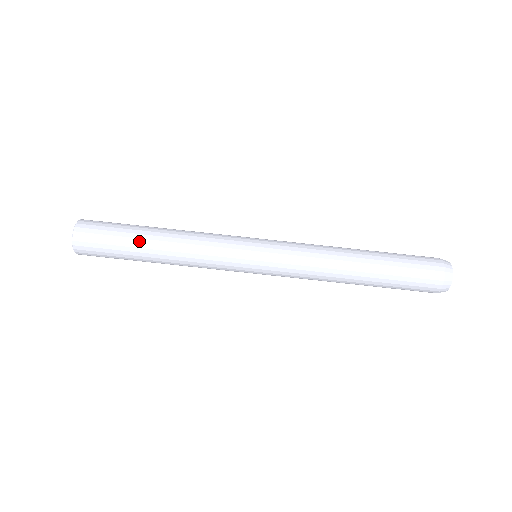
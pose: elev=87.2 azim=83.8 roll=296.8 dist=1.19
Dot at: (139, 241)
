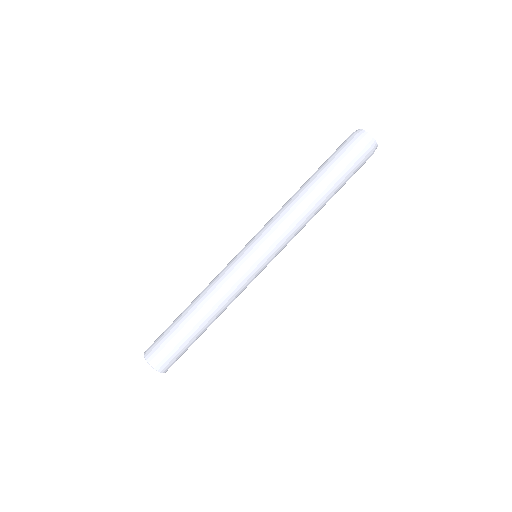
Dot at: (190, 328)
